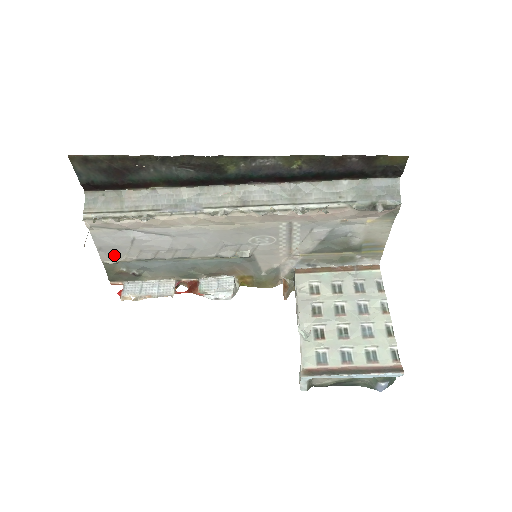
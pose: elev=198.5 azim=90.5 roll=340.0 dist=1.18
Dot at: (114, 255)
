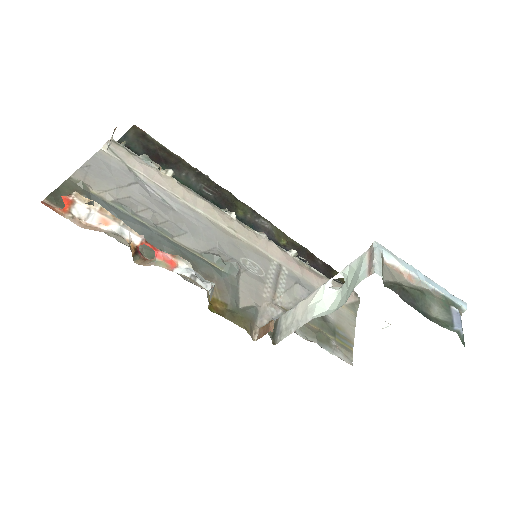
Dot at: (94, 181)
